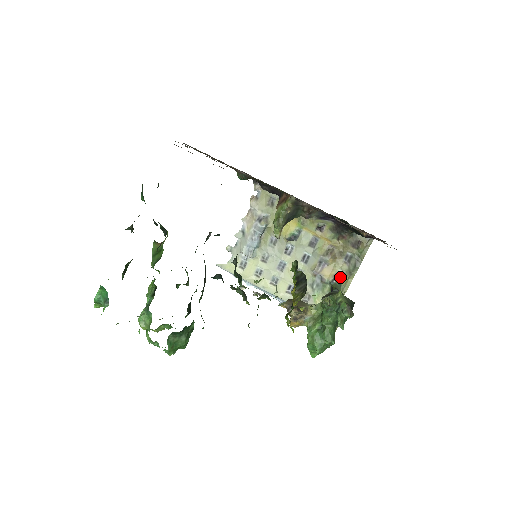
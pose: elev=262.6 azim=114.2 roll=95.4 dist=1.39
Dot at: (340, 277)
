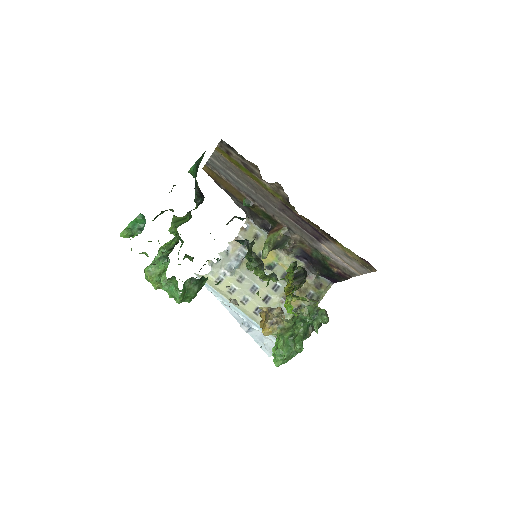
Dot at: occluded
